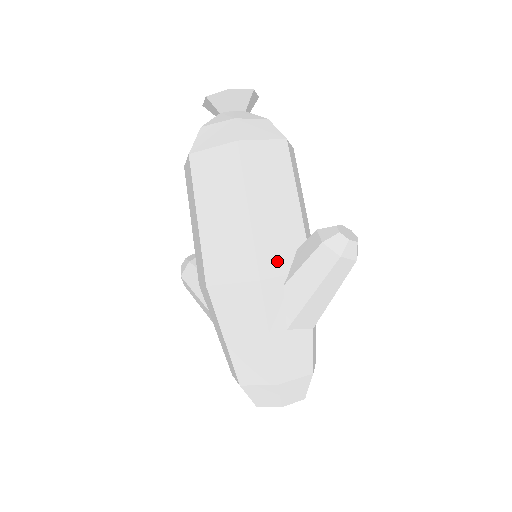
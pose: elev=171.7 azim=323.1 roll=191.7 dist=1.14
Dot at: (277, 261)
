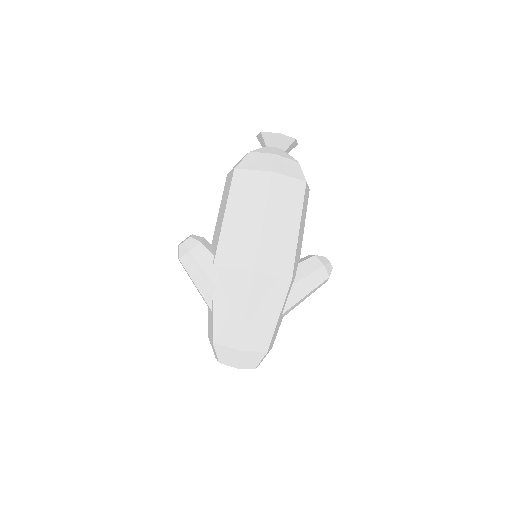
Dot at: occluded
